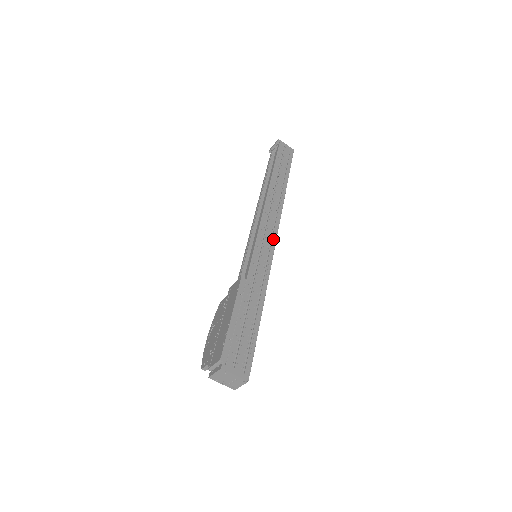
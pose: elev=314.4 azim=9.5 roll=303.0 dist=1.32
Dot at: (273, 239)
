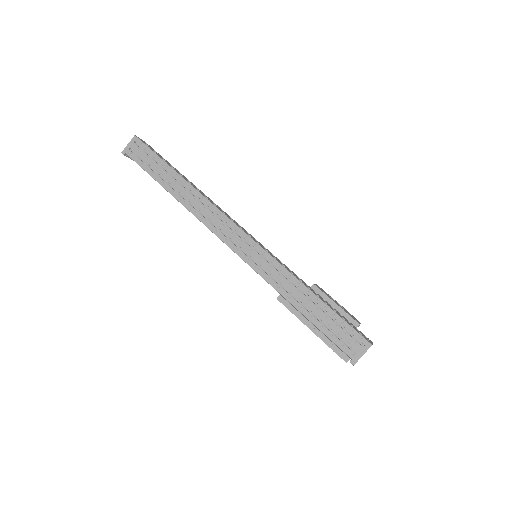
Dot at: (243, 236)
